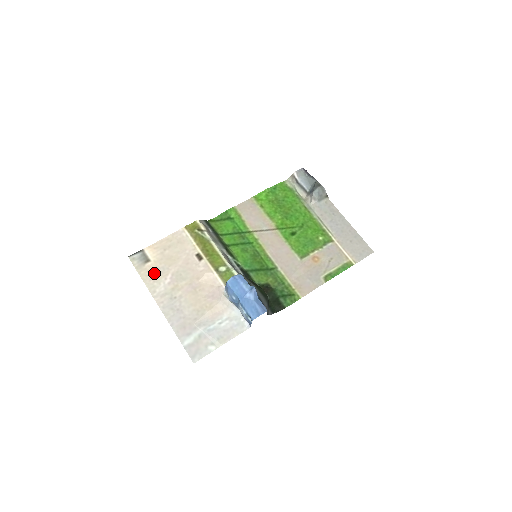
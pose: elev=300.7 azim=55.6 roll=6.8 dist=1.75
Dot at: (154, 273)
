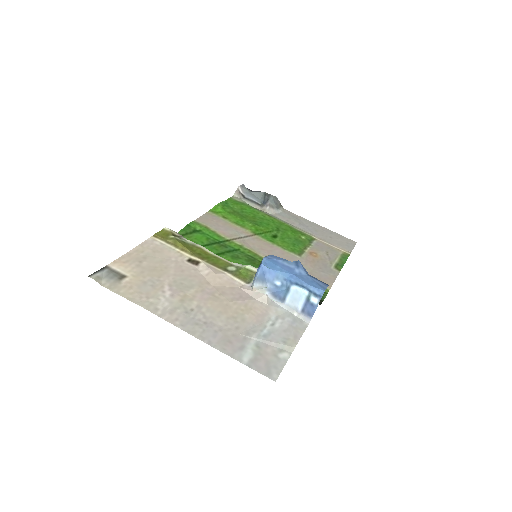
Dot at: (141, 288)
